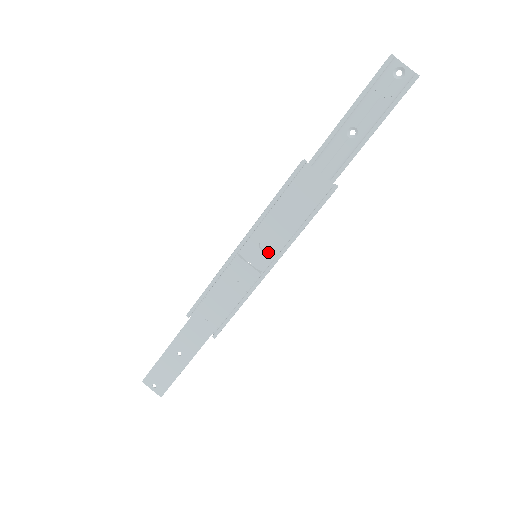
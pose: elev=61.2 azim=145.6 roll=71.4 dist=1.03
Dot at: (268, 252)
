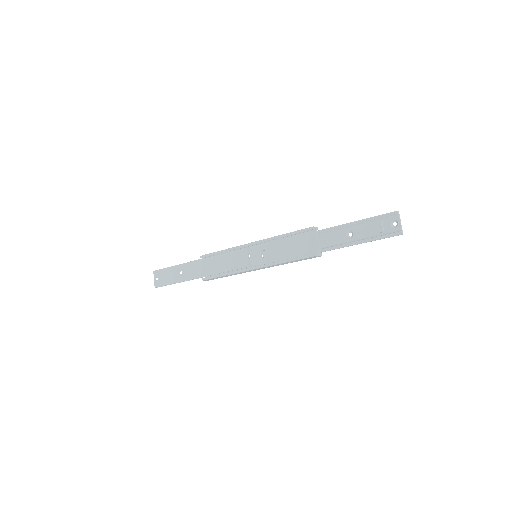
Dot at: (263, 259)
